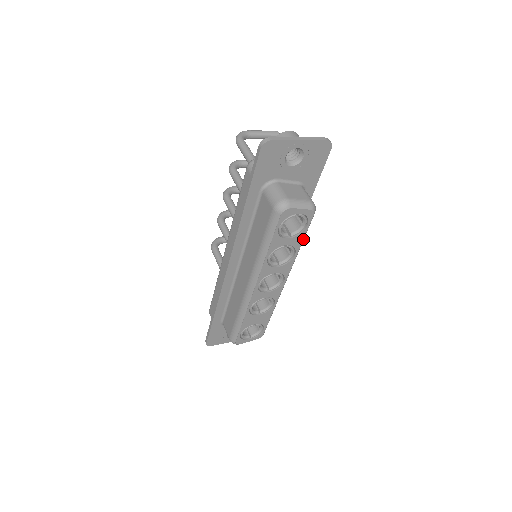
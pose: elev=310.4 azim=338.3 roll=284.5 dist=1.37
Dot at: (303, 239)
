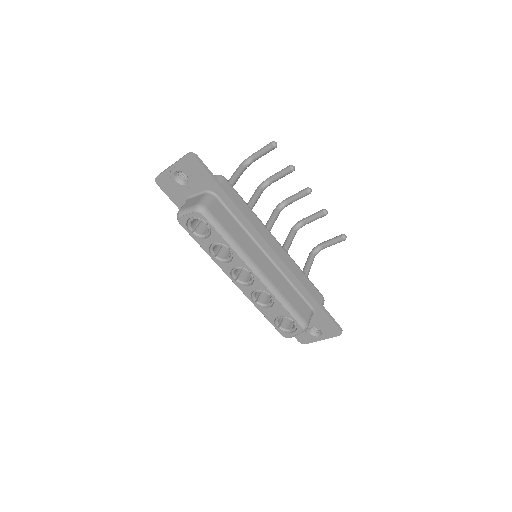
Dot at: (220, 235)
